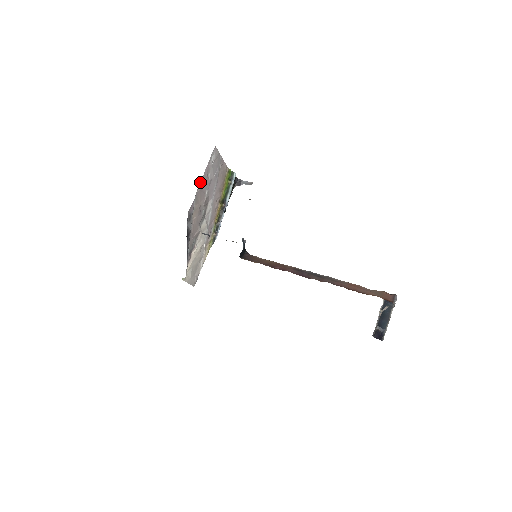
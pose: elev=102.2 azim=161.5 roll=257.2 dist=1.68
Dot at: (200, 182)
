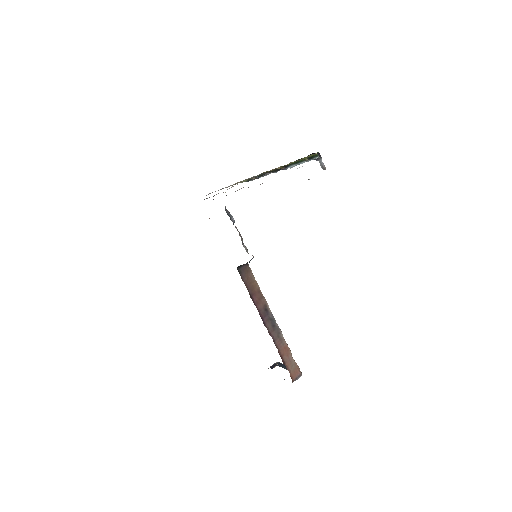
Dot at: occluded
